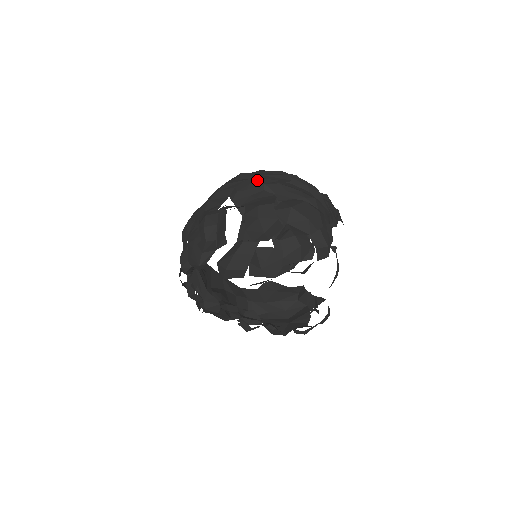
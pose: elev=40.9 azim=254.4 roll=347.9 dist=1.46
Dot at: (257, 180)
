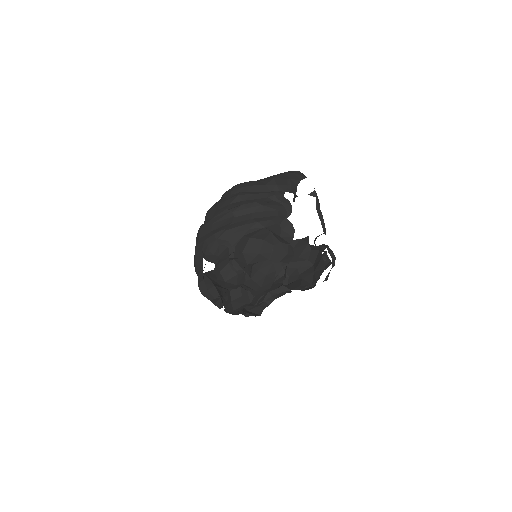
Dot at: (211, 238)
